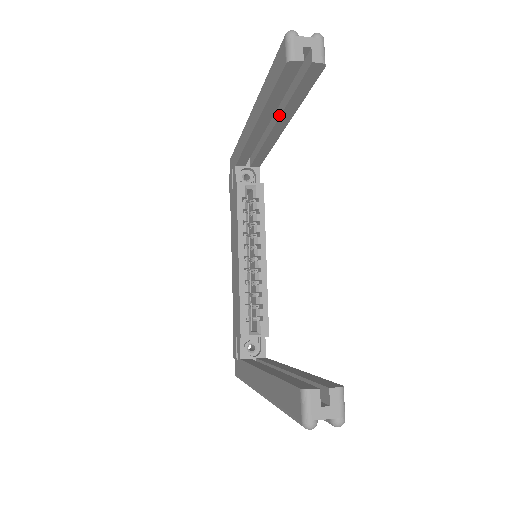
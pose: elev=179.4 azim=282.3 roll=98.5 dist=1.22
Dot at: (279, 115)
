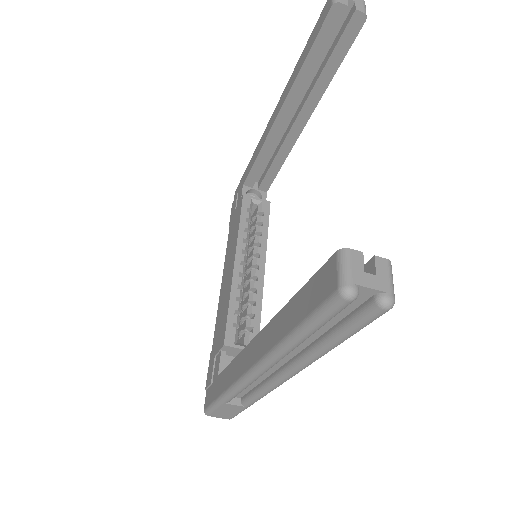
Dot at: (306, 98)
